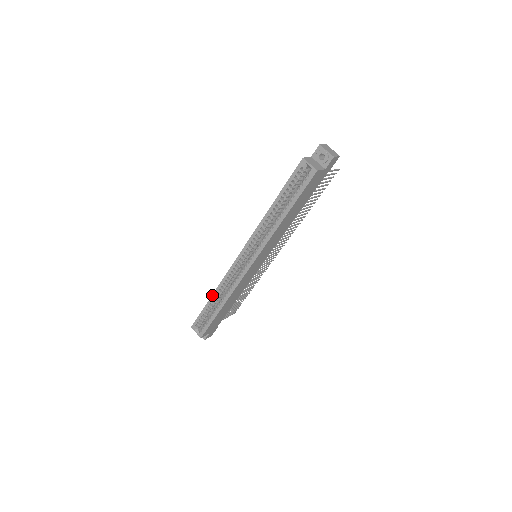
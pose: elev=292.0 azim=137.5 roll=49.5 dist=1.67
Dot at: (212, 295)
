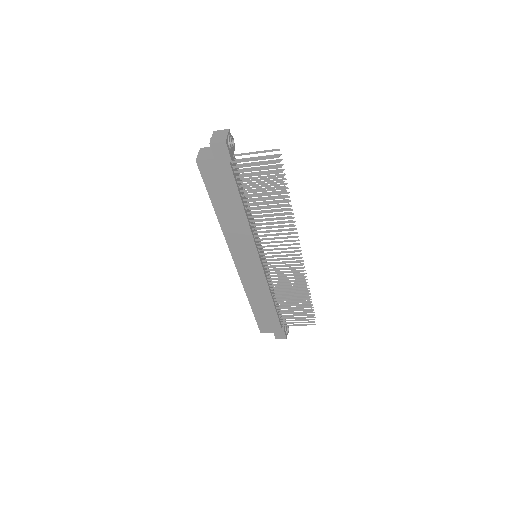
Dot at: occluded
